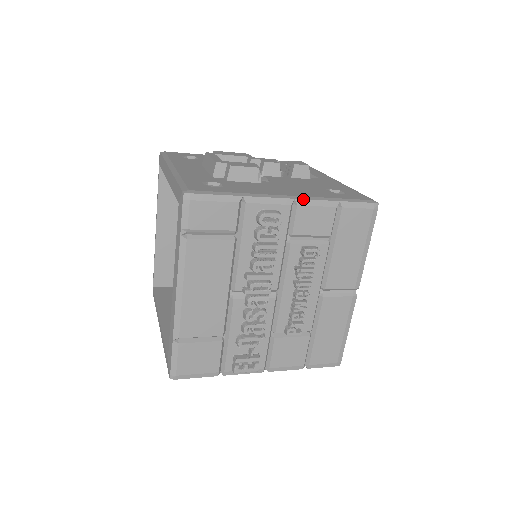
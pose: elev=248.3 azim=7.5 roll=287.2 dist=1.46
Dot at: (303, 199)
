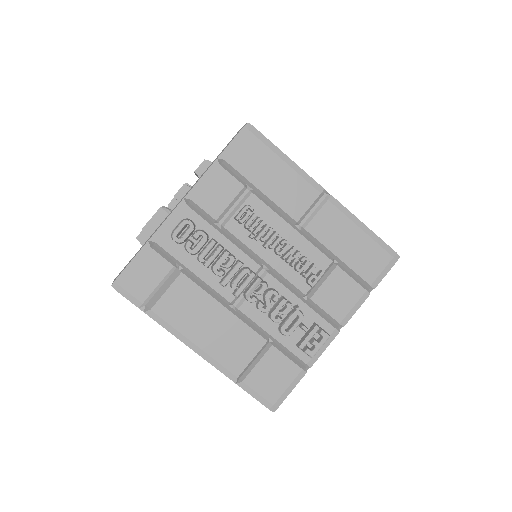
Dot at: (190, 191)
